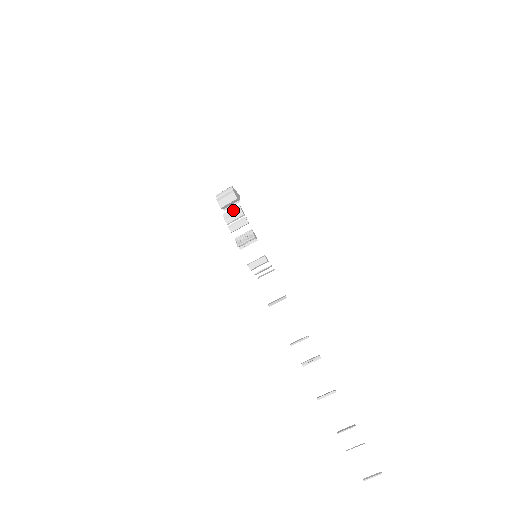
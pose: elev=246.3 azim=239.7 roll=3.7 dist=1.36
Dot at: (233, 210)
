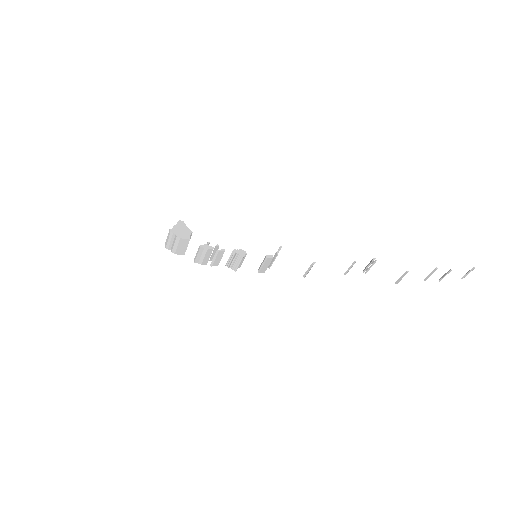
Dot at: (199, 254)
